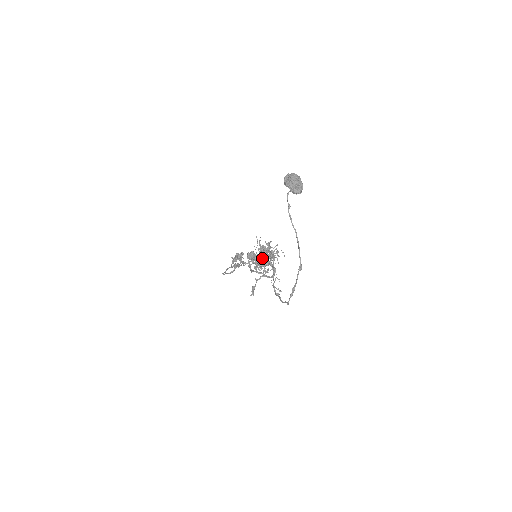
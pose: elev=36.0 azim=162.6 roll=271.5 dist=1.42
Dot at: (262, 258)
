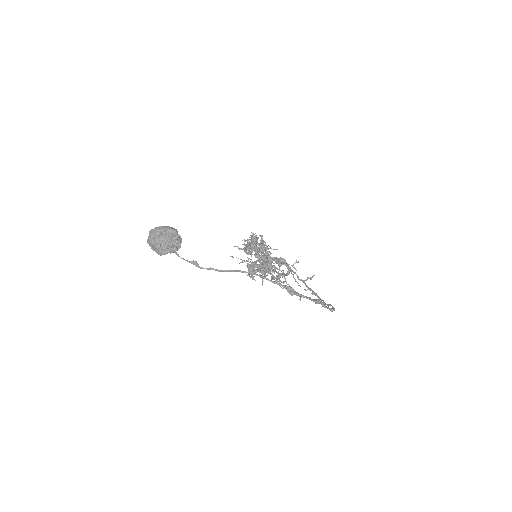
Dot at: (260, 265)
